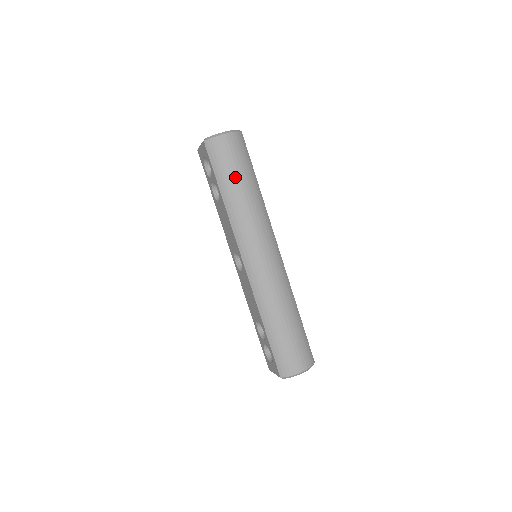
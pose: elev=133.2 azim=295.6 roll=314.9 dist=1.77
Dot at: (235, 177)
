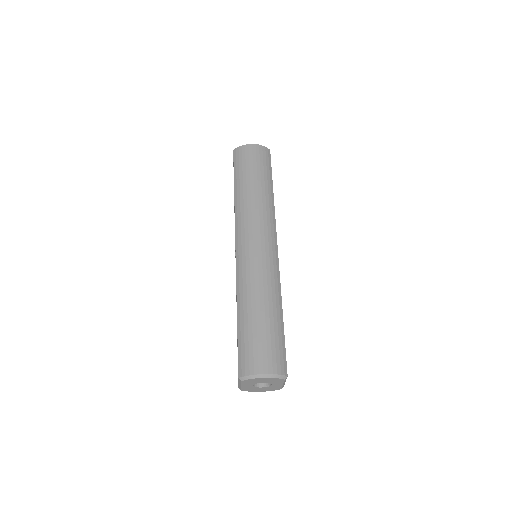
Dot at: (250, 175)
